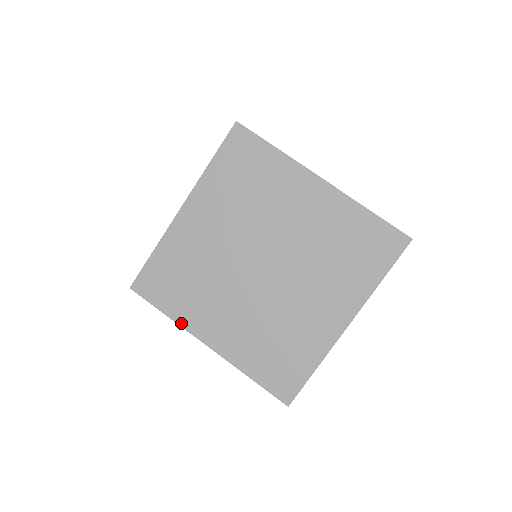
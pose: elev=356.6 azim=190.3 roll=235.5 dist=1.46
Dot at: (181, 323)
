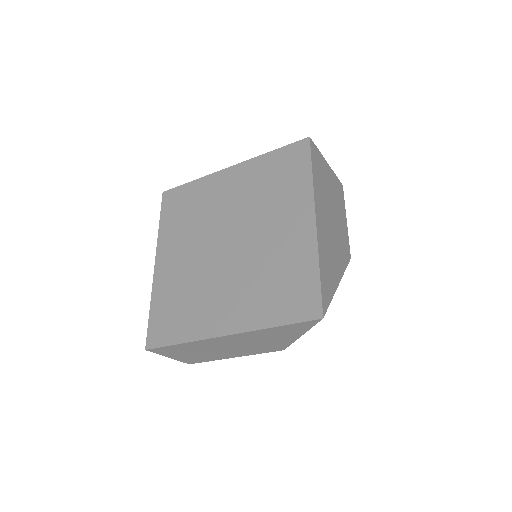
Dot at: (160, 237)
